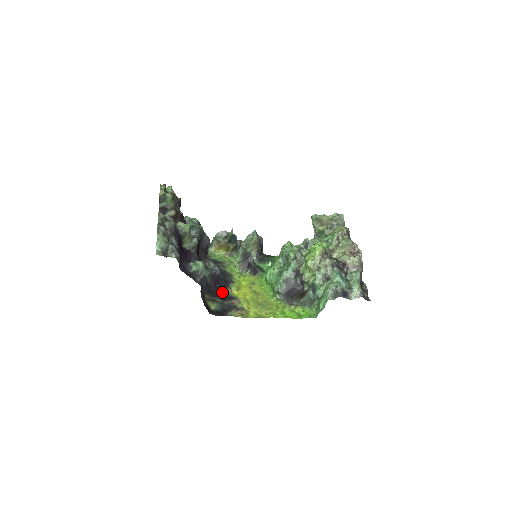
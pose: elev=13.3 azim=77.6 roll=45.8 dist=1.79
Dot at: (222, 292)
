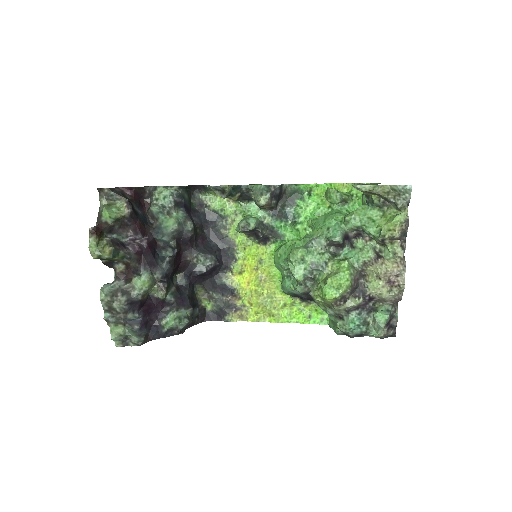
Dot at: (220, 282)
